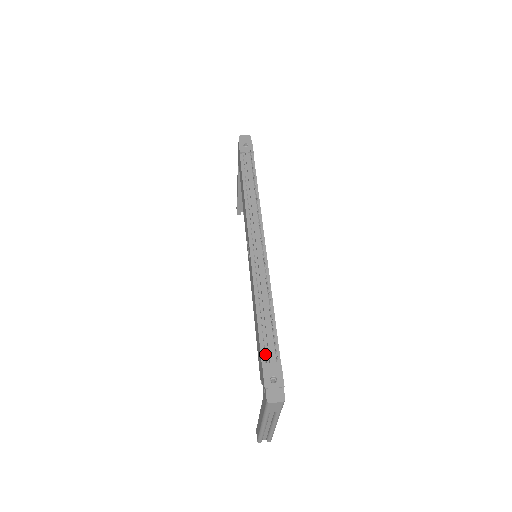
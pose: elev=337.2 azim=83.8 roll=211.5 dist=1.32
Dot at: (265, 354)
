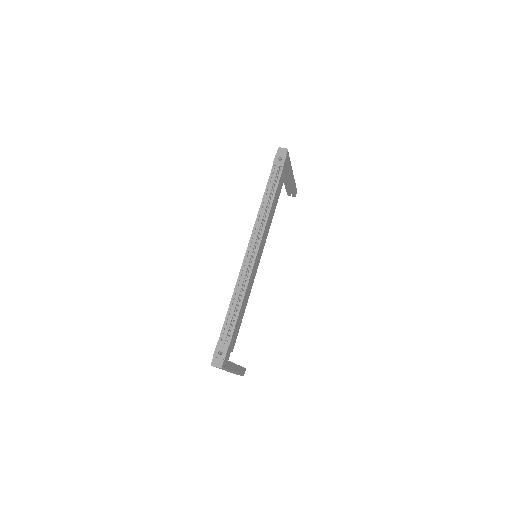
Dot at: (224, 334)
